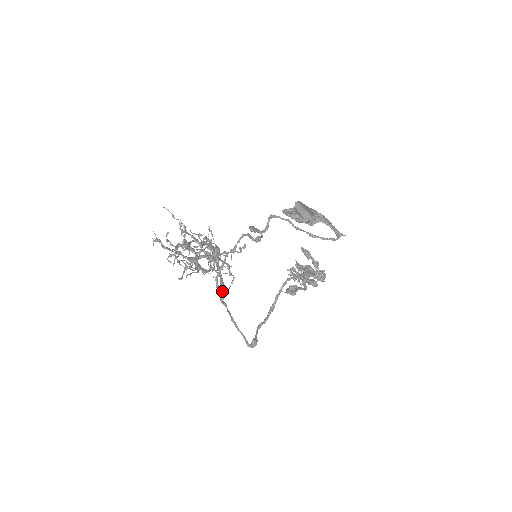
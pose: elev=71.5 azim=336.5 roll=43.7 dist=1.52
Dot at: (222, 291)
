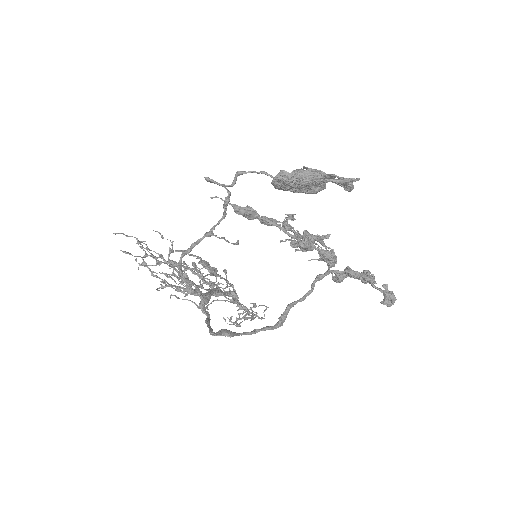
Dot at: (203, 296)
